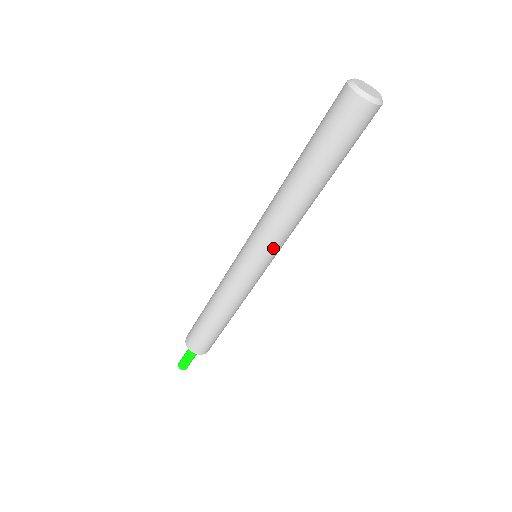
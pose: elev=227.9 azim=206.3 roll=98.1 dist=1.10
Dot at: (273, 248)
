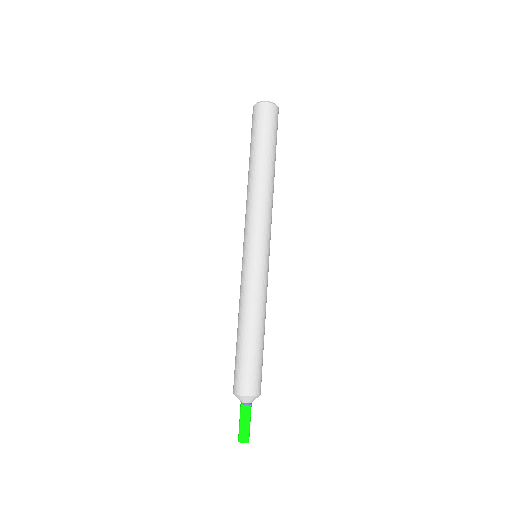
Dot at: (265, 231)
